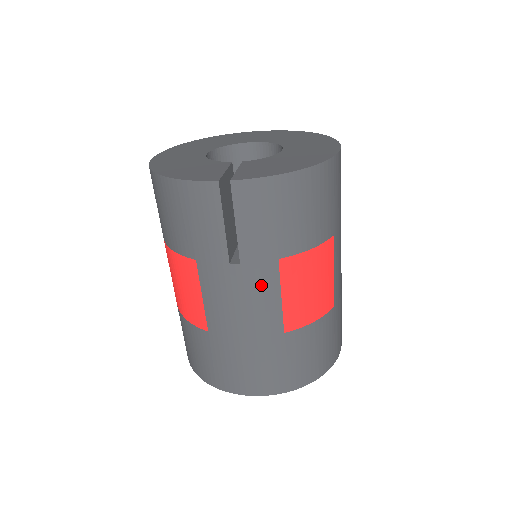
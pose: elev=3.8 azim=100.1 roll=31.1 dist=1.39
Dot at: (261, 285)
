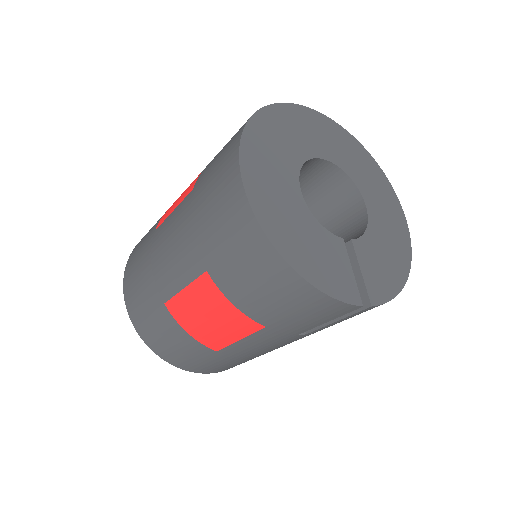
Dot at: occluded
